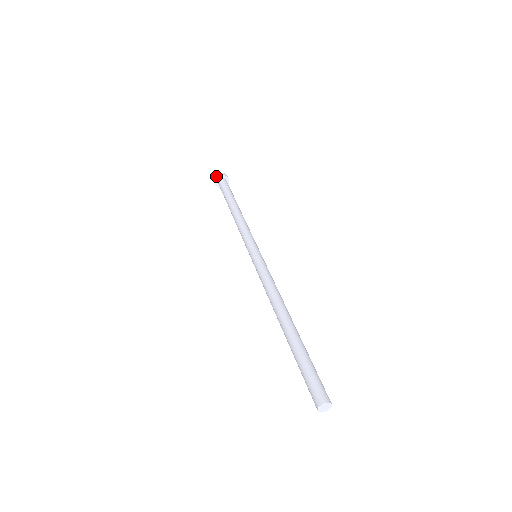
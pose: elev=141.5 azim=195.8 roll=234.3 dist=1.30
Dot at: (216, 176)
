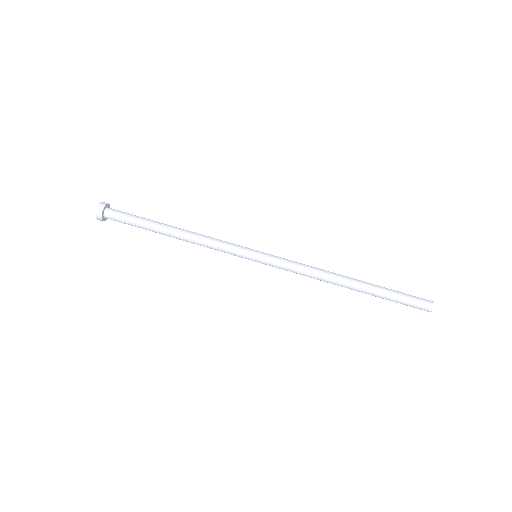
Dot at: (97, 215)
